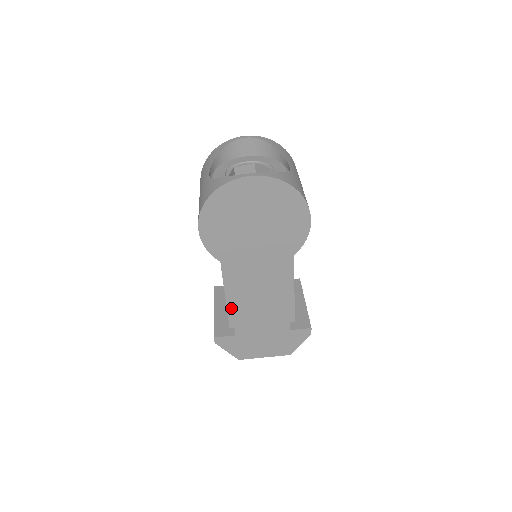
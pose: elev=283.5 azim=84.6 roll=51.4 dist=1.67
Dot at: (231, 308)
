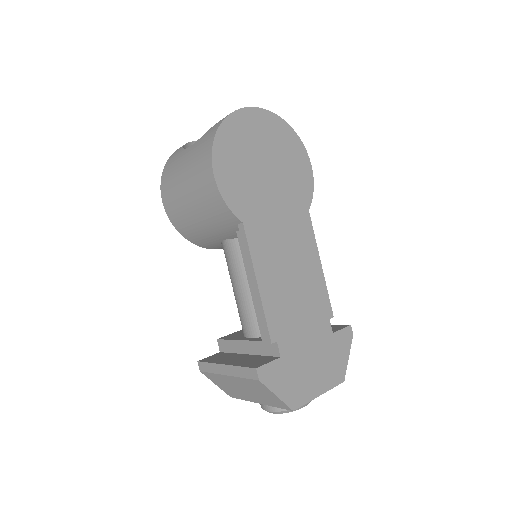
Dot at: (266, 303)
